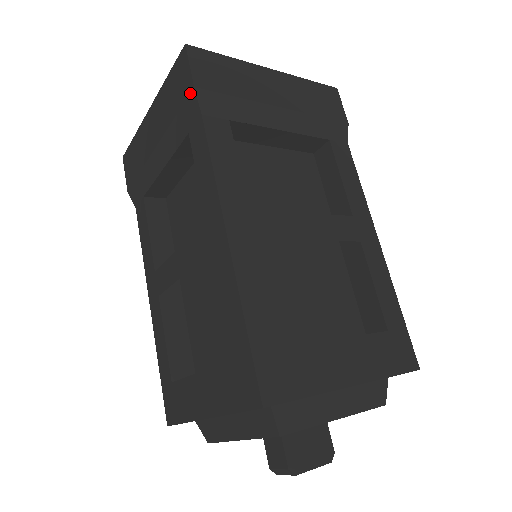
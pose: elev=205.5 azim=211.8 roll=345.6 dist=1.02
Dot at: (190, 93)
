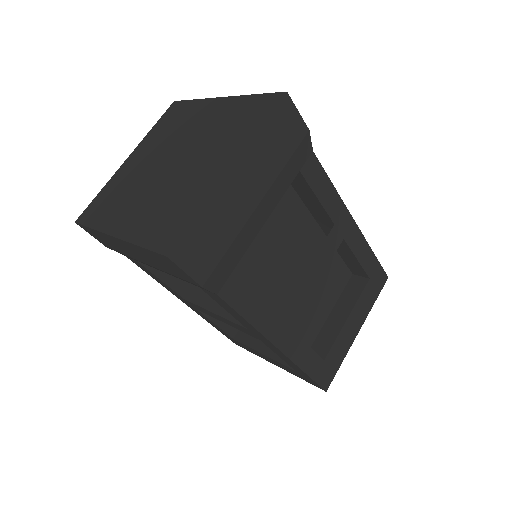
Dot at: occluded
